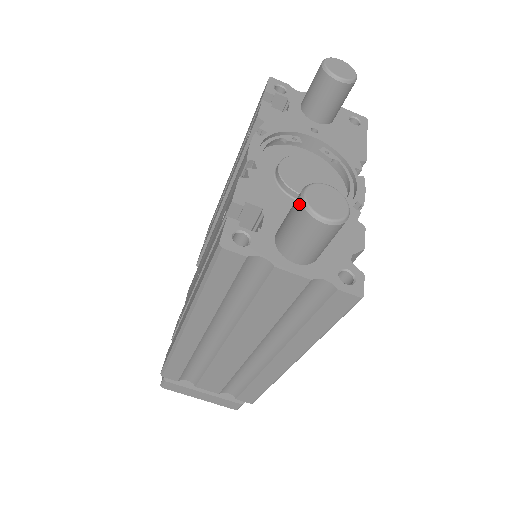
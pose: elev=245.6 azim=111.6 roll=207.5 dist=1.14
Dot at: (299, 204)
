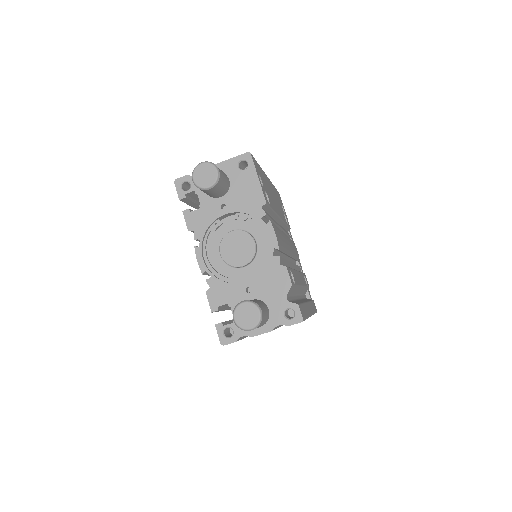
Dot at: (236, 325)
